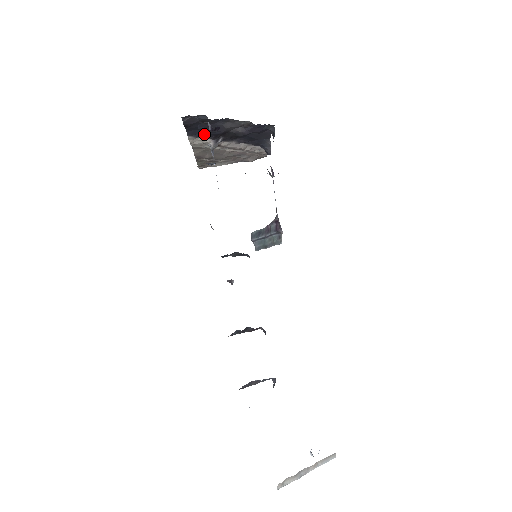
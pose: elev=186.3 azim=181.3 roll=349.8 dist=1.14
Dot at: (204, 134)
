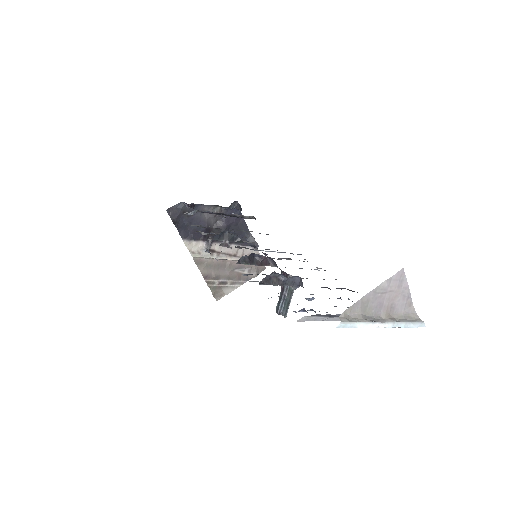
Dot at: (193, 233)
